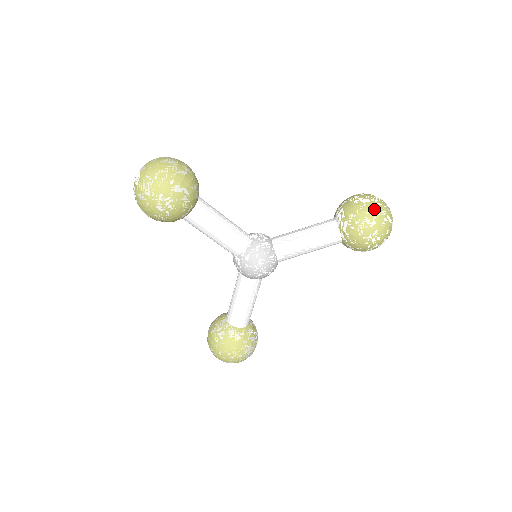
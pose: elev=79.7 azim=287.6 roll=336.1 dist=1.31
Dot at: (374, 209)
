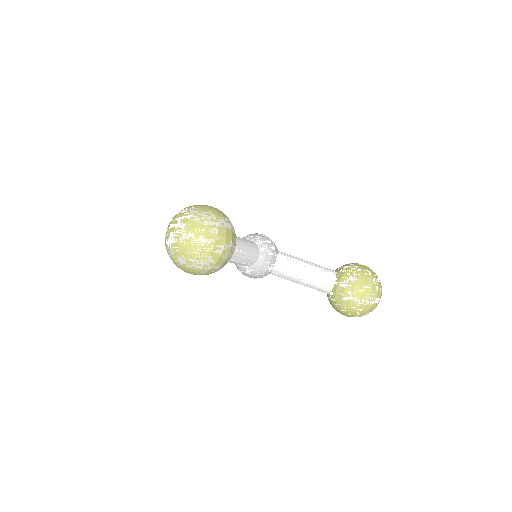
Dot at: (363, 311)
